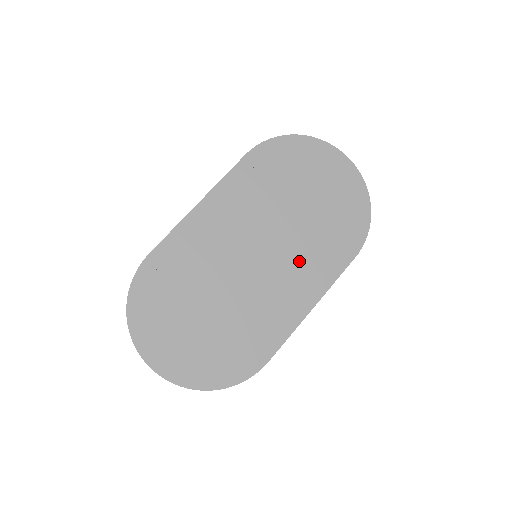
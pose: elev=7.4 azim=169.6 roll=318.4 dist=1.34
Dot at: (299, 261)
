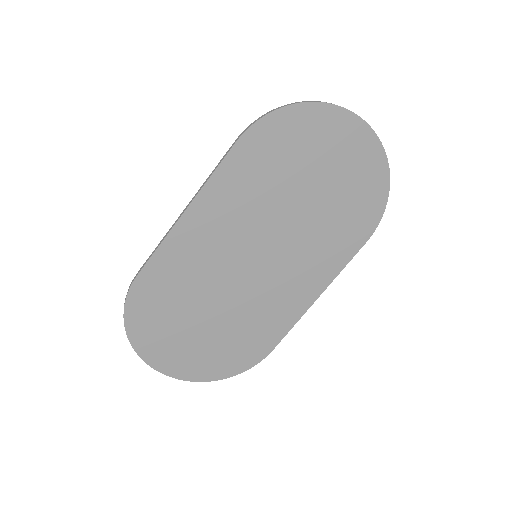
Dot at: (304, 256)
